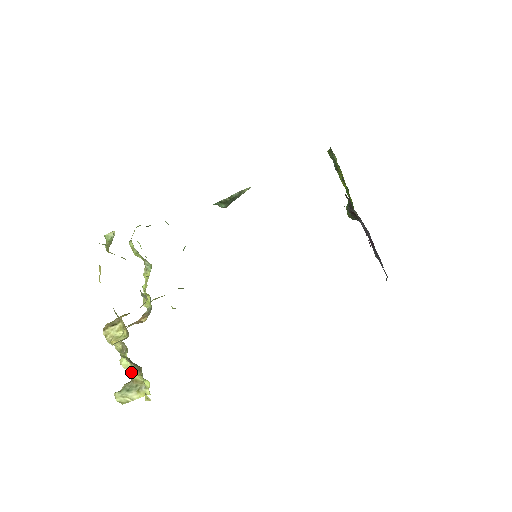
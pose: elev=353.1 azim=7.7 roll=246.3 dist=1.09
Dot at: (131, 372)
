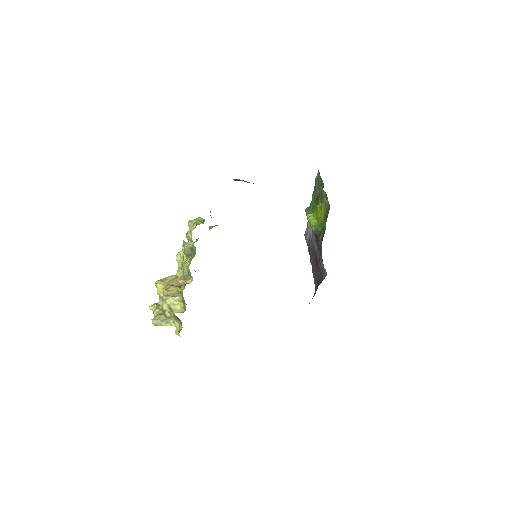
Dot at: (167, 313)
